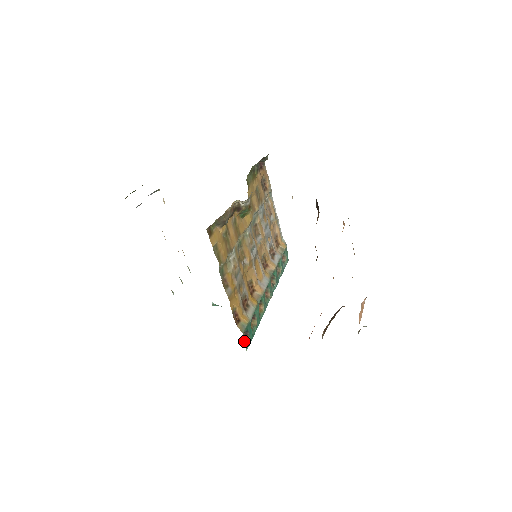
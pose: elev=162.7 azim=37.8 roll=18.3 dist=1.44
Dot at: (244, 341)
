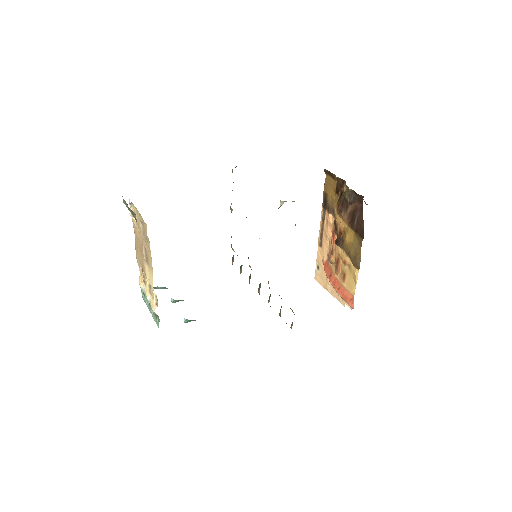
Dot at: occluded
